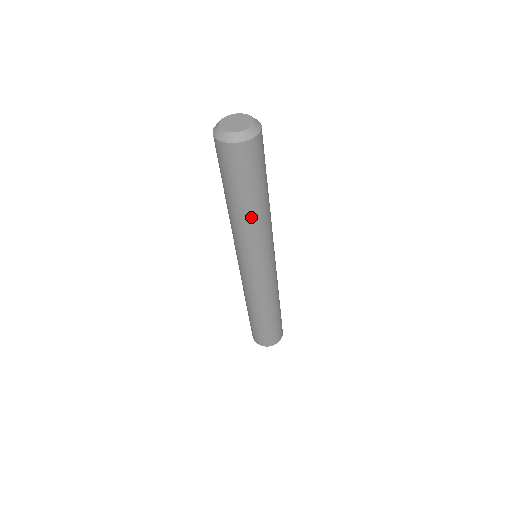
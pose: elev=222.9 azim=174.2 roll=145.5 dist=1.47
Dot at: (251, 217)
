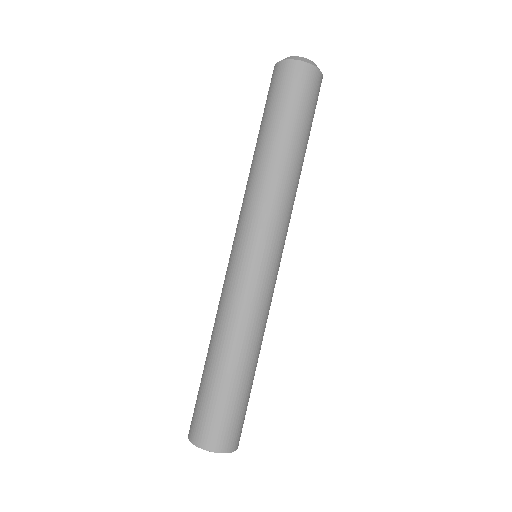
Dot at: (284, 162)
